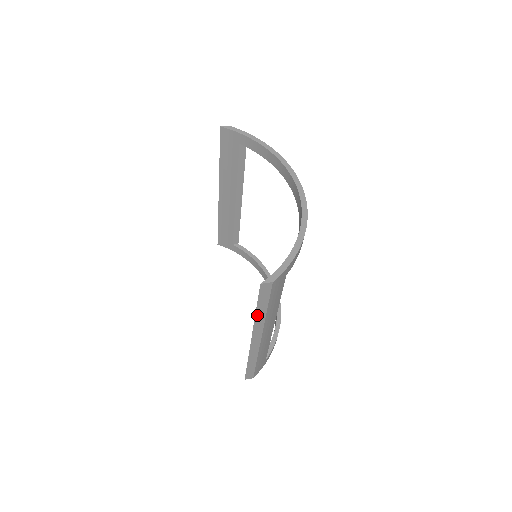
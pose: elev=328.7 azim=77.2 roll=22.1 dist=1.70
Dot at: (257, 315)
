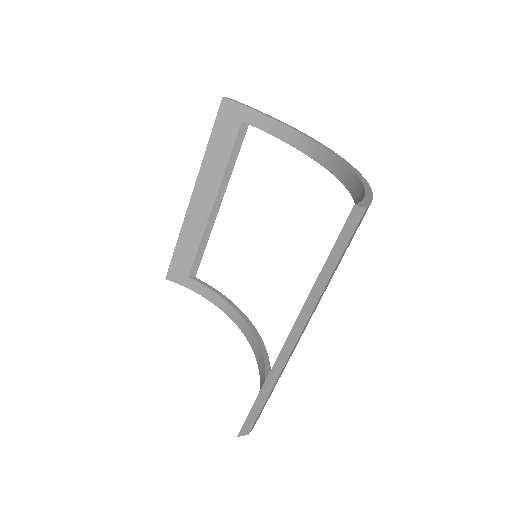
Dot at: (318, 279)
